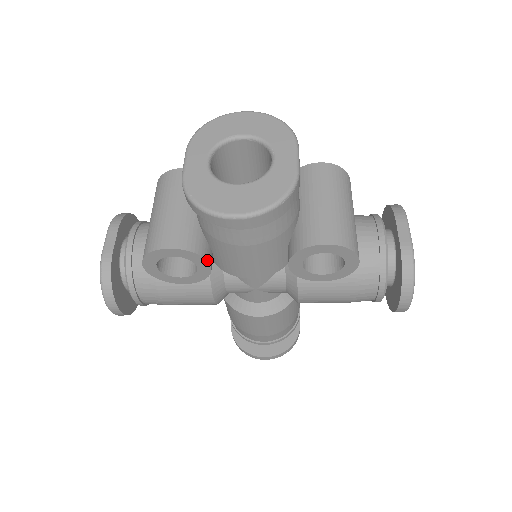
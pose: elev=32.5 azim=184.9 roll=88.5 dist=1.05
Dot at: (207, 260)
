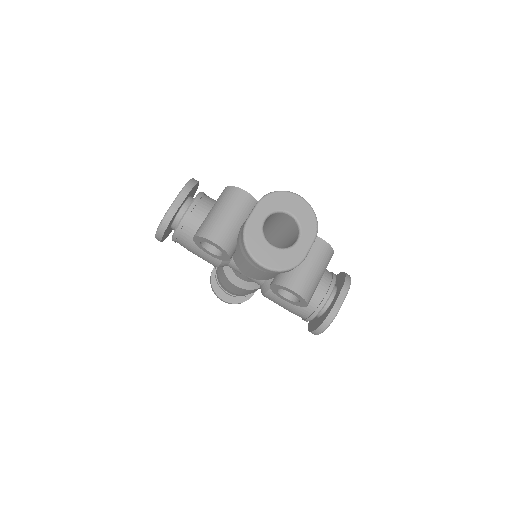
Dot at: (230, 257)
